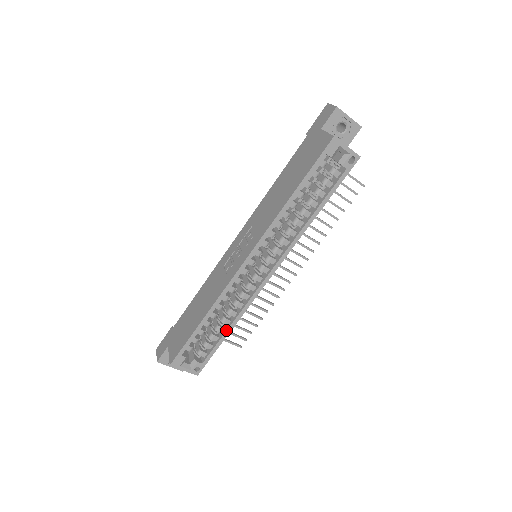
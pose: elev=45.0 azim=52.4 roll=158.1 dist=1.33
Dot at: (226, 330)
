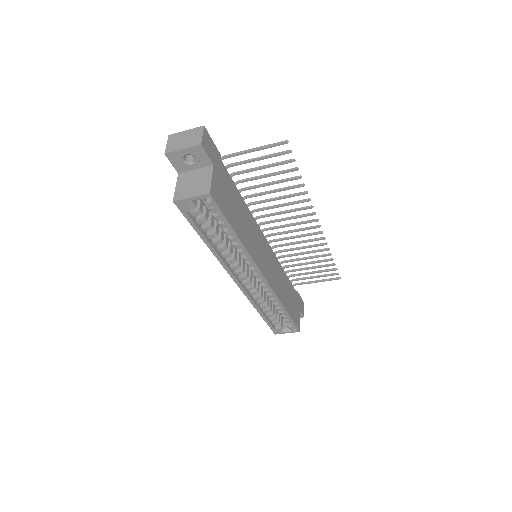
Dot at: (282, 310)
